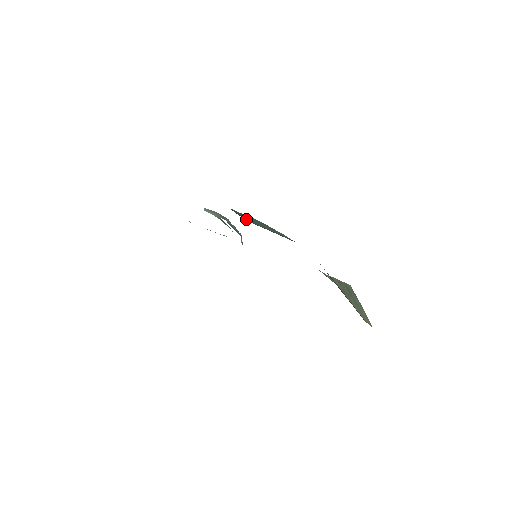
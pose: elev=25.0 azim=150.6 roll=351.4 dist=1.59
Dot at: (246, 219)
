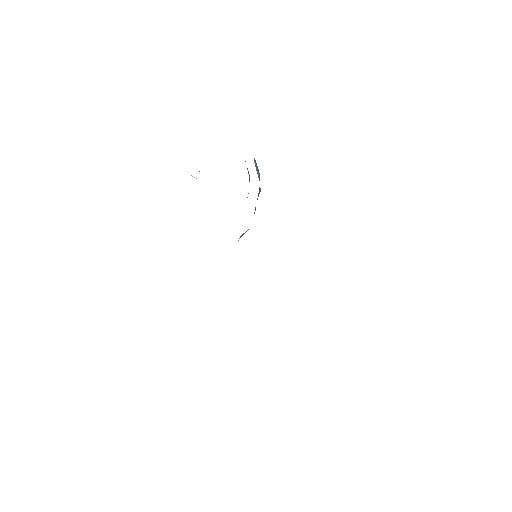
Dot at: occluded
